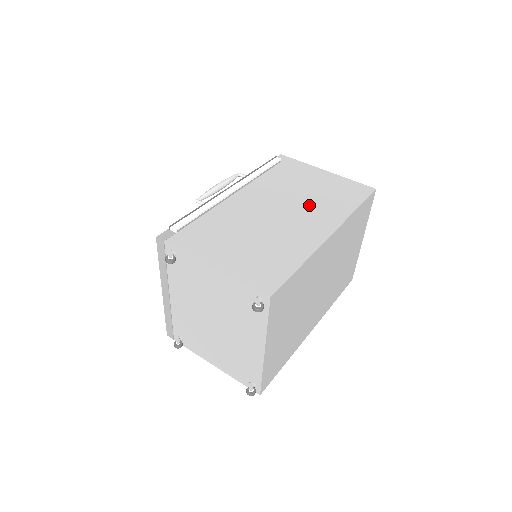
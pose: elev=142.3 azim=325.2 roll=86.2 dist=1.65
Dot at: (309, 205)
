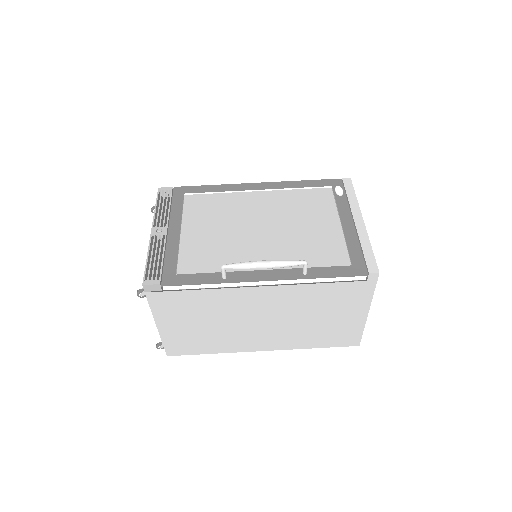
Dot at: (291, 329)
